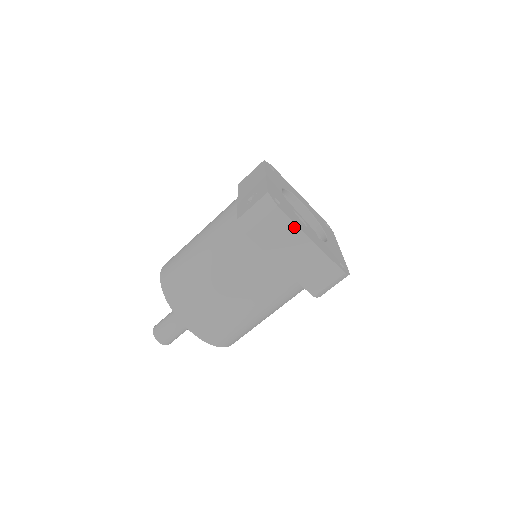
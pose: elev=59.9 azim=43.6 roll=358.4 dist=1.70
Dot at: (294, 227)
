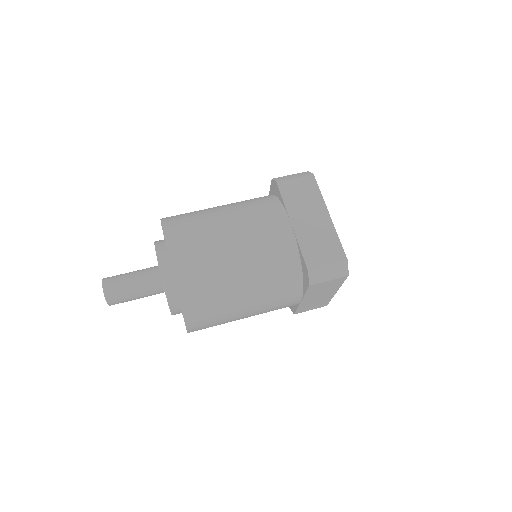
Dot at: (319, 196)
